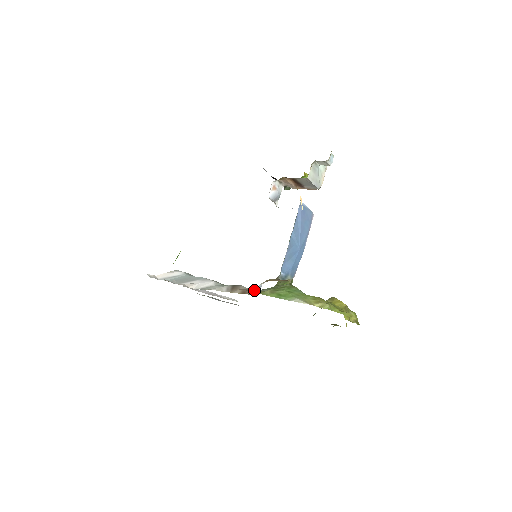
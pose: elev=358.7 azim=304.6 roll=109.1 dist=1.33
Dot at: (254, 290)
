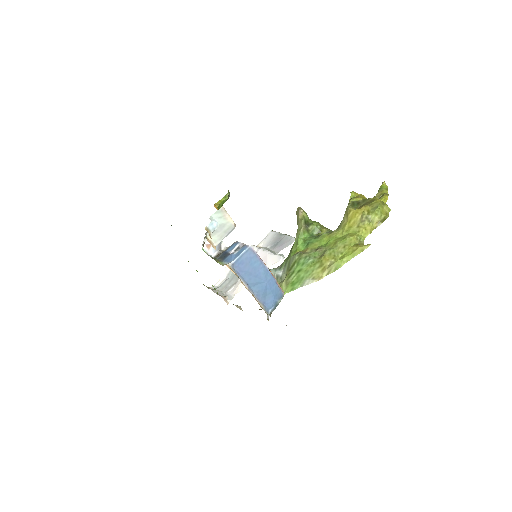
Dot at: (277, 279)
